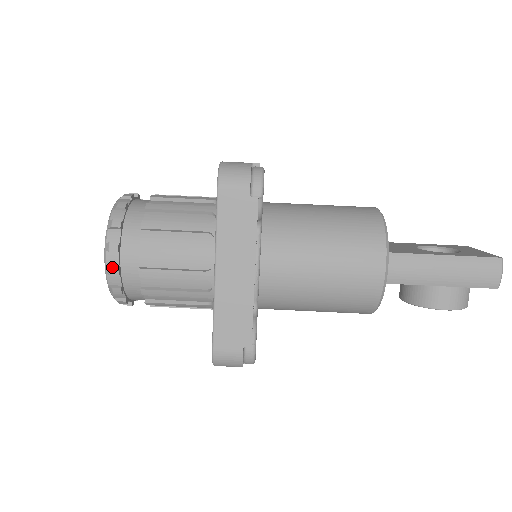
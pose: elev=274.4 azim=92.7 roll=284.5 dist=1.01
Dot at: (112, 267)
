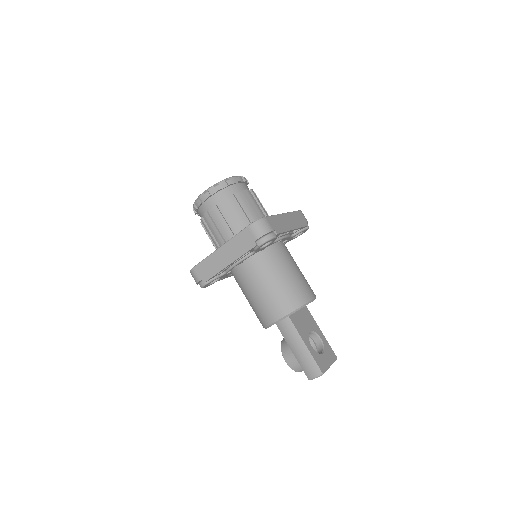
Dot at: (200, 200)
